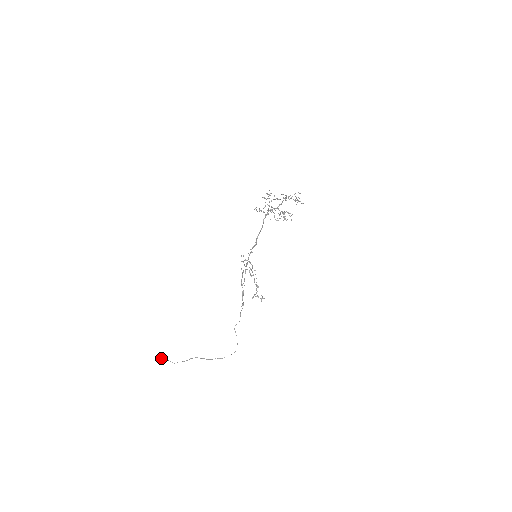
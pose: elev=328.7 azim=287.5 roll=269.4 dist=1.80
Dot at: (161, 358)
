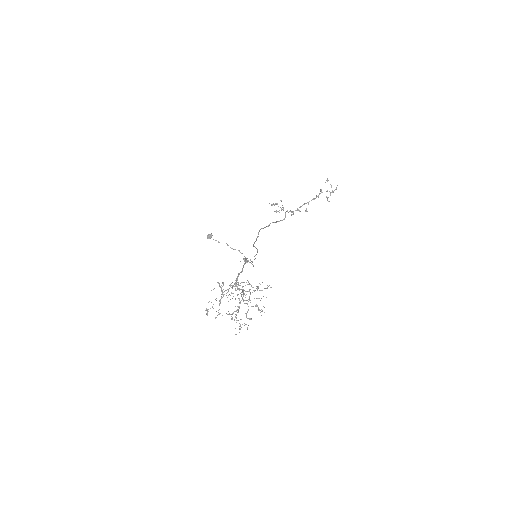
Dot at: (208, 235)
